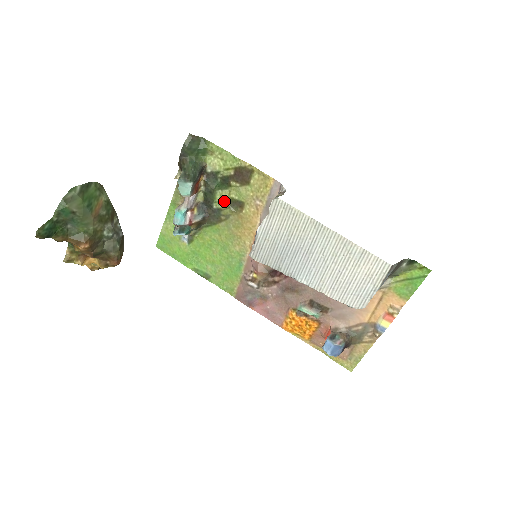
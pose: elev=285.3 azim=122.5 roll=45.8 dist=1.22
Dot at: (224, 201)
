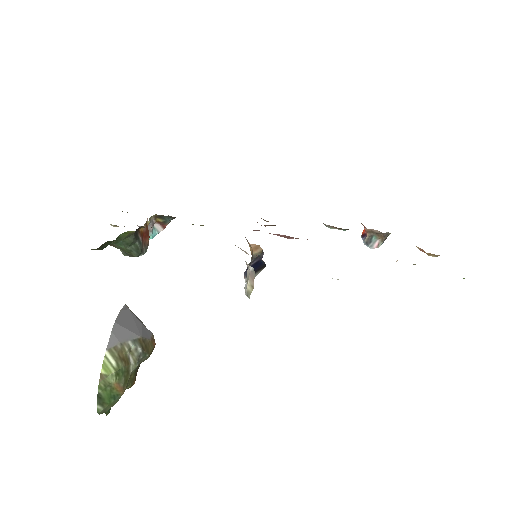
Dot at: occluded
